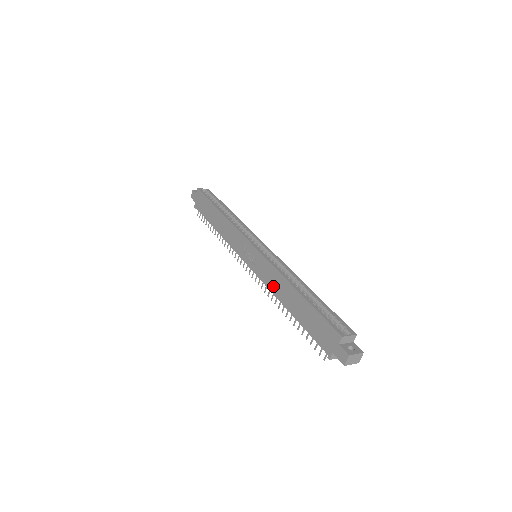
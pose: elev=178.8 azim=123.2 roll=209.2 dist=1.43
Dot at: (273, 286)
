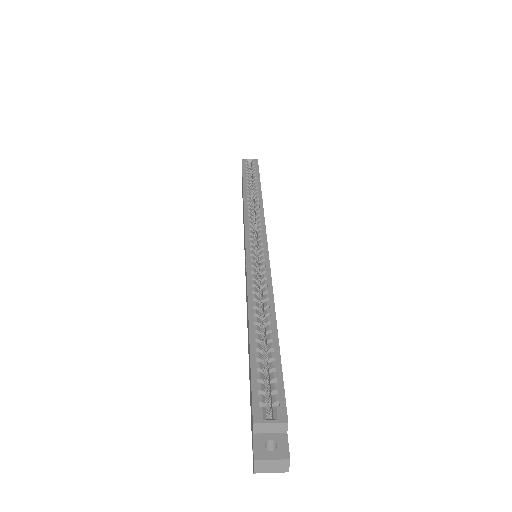
Dot at: occluded
